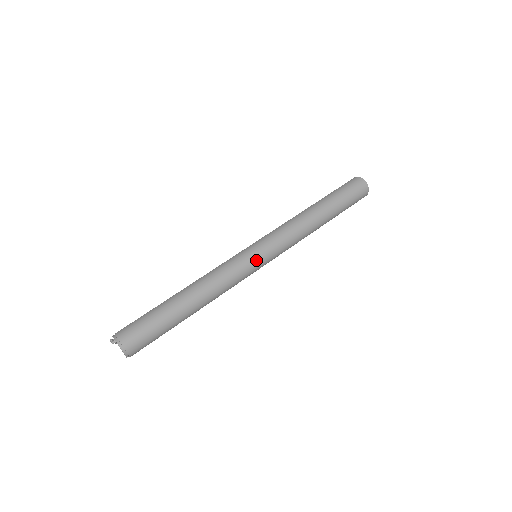
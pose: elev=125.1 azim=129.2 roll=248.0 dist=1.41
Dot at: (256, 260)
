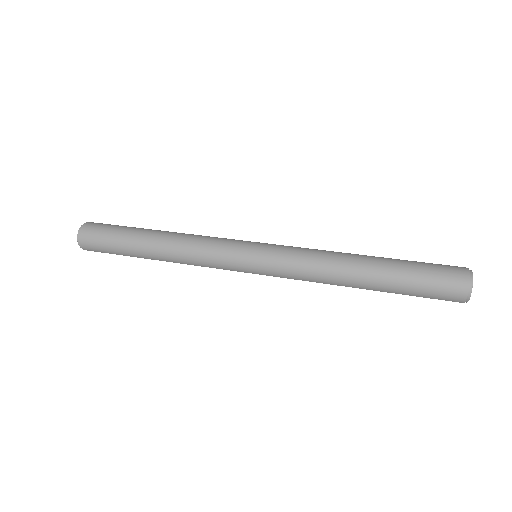
Dot at: (248, 243)
